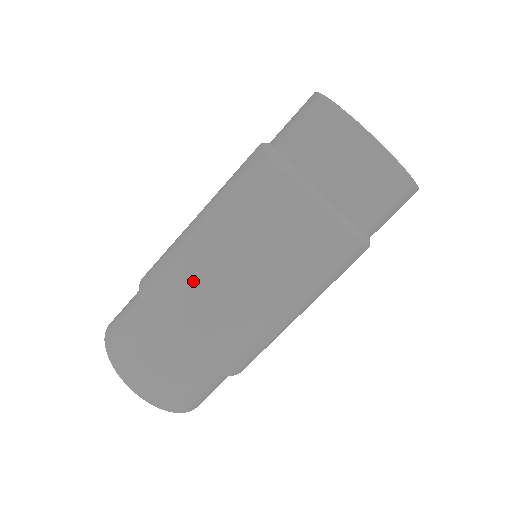
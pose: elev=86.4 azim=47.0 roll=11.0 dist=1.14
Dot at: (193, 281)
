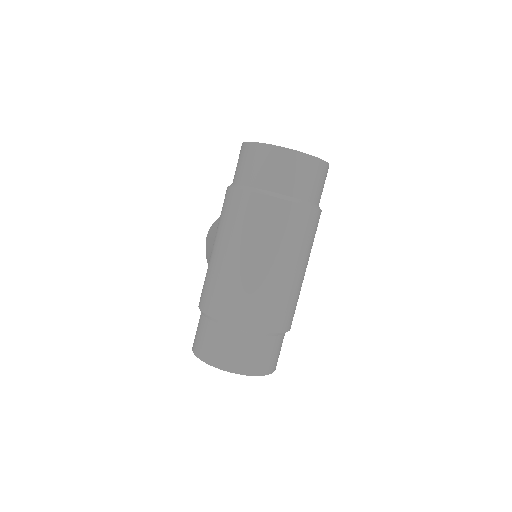
Dot at: (243, 285)
